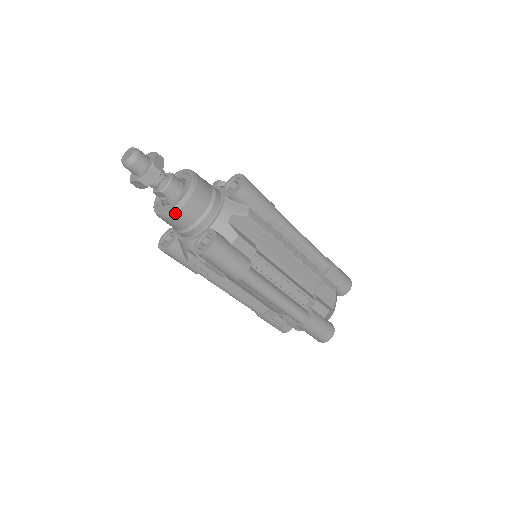
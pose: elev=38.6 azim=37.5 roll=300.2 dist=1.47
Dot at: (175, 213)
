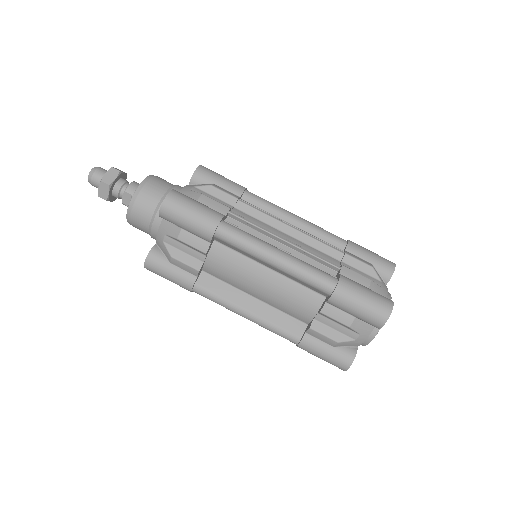
Dot at: (137, 197)
